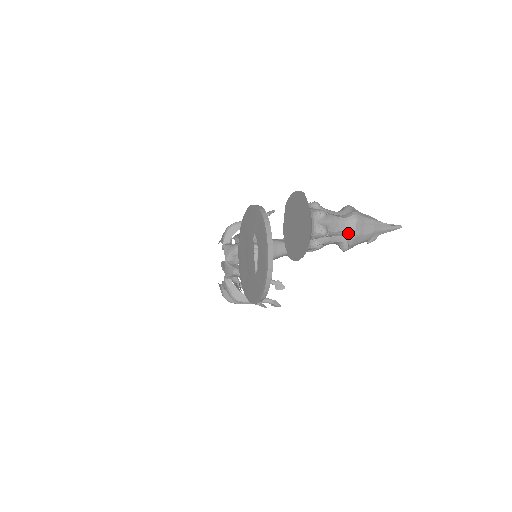
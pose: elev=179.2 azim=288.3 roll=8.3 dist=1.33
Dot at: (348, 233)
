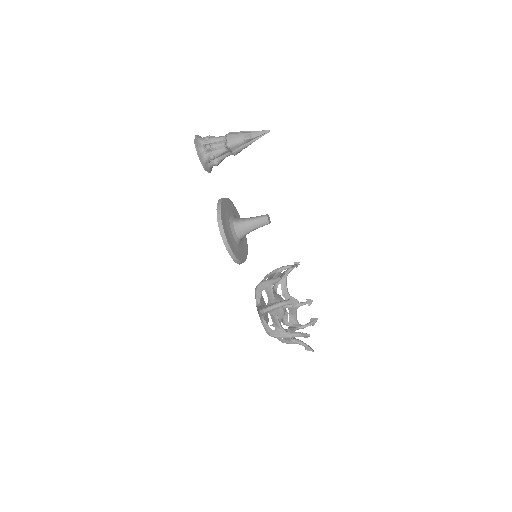
Dot at: (225, 137)
